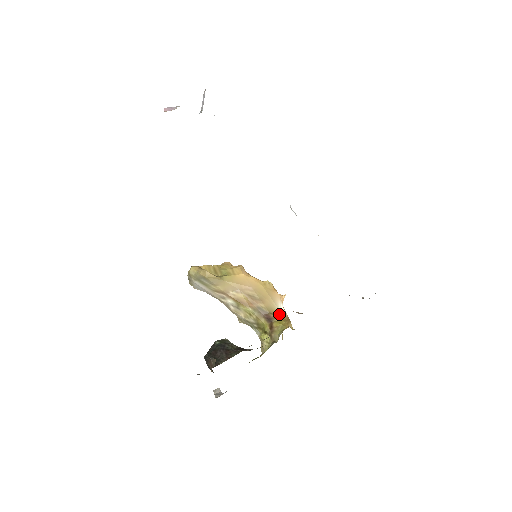
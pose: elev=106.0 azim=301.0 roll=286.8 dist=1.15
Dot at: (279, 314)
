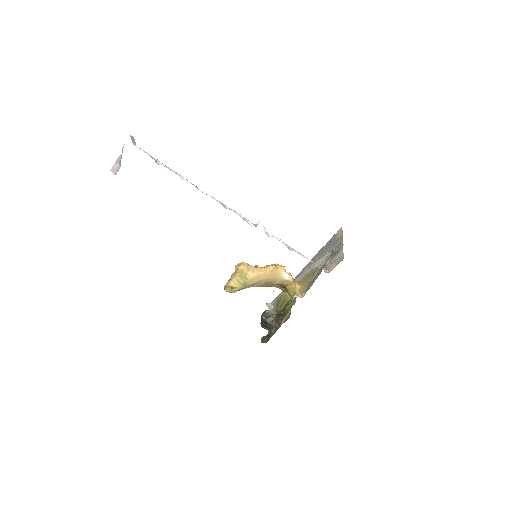
Dot at: (287, 282)
